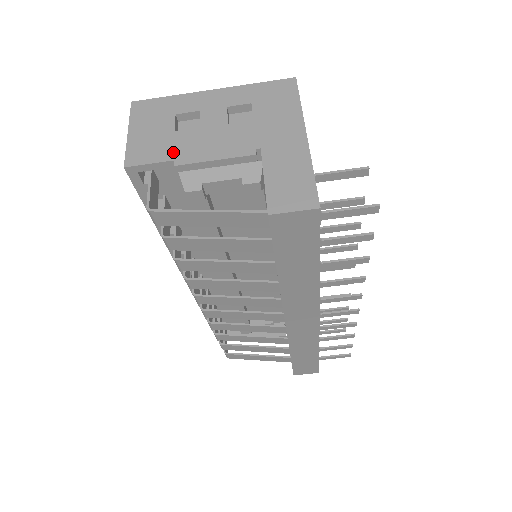
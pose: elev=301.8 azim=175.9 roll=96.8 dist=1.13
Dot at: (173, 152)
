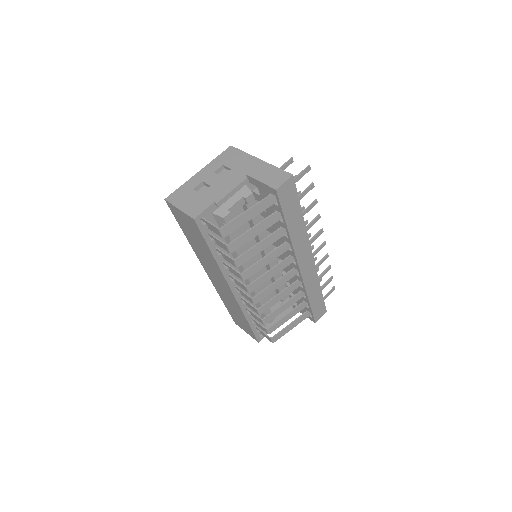
Dot at: (210, 200)
